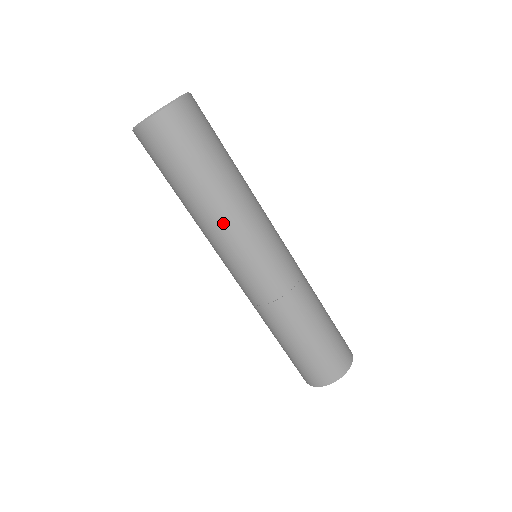
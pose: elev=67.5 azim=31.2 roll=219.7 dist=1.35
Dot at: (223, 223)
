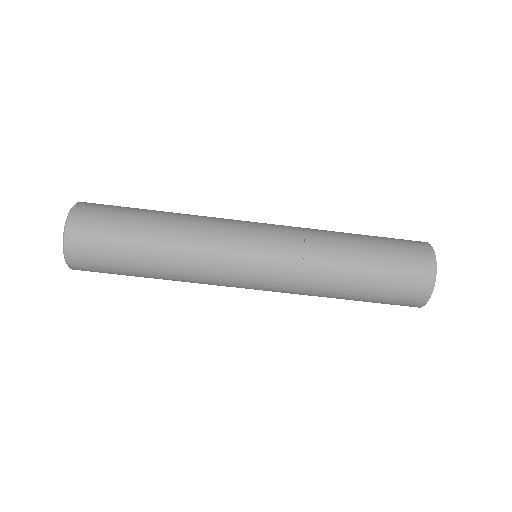
Dot at: (193, 264)
